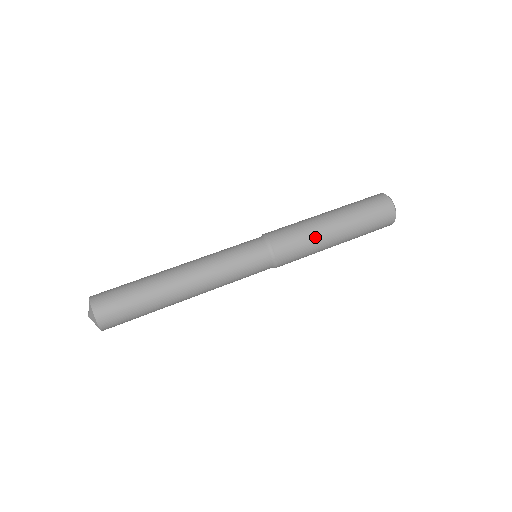
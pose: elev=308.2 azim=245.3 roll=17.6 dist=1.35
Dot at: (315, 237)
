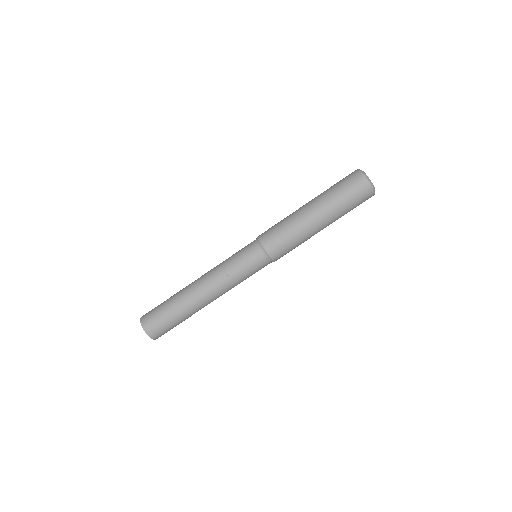
Dot at: (299, 231)
